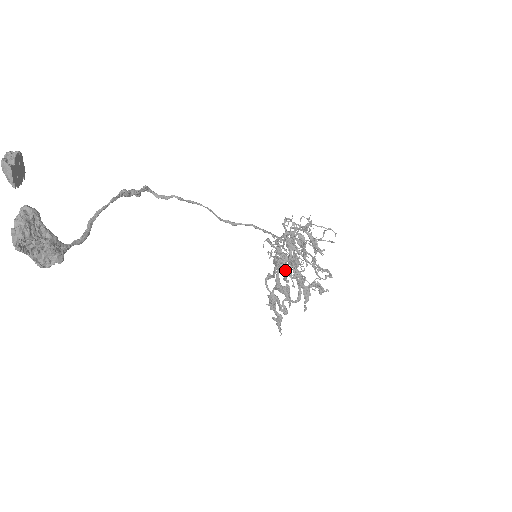
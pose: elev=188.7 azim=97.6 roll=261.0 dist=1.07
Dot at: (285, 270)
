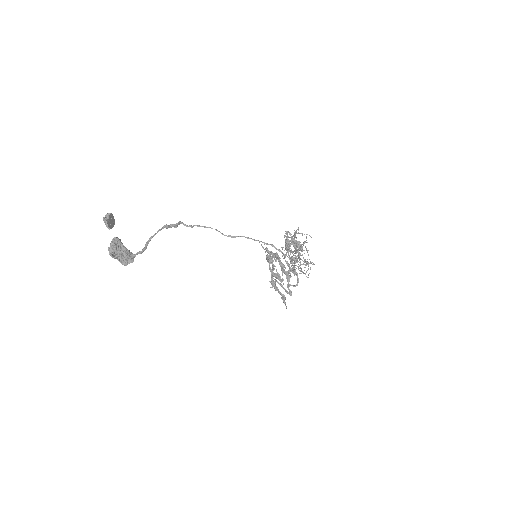
Dot at: (269, 262)
